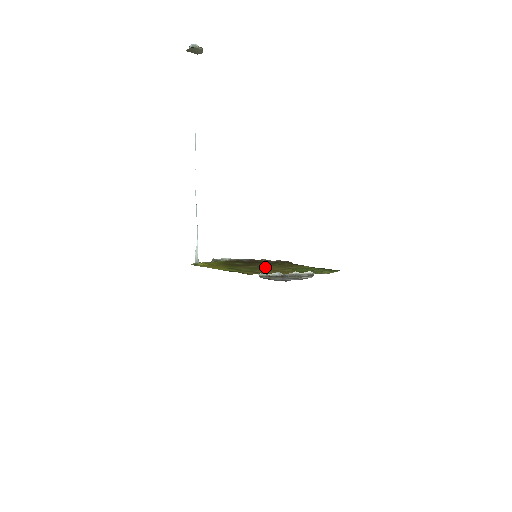
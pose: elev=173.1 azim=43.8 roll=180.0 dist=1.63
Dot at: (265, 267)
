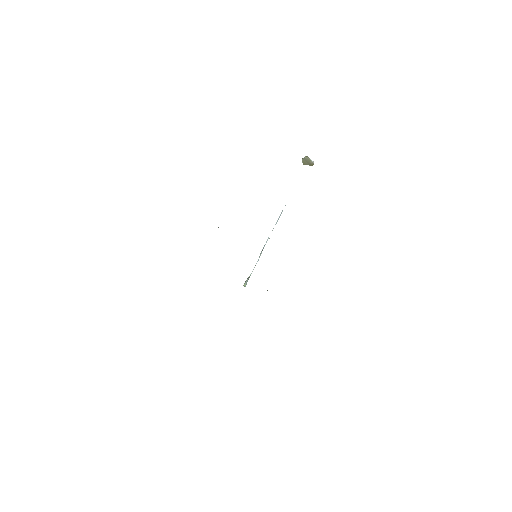
Dot at: occluded
